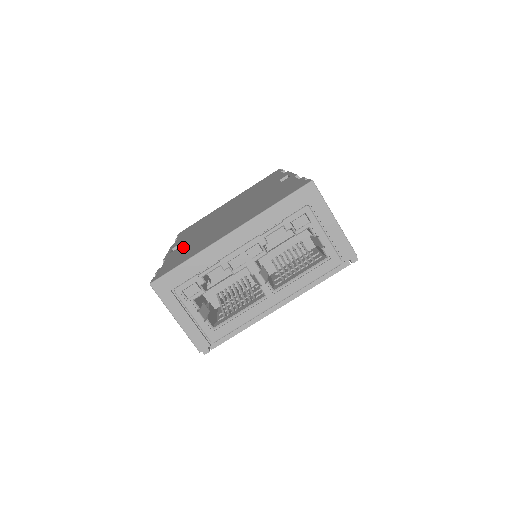
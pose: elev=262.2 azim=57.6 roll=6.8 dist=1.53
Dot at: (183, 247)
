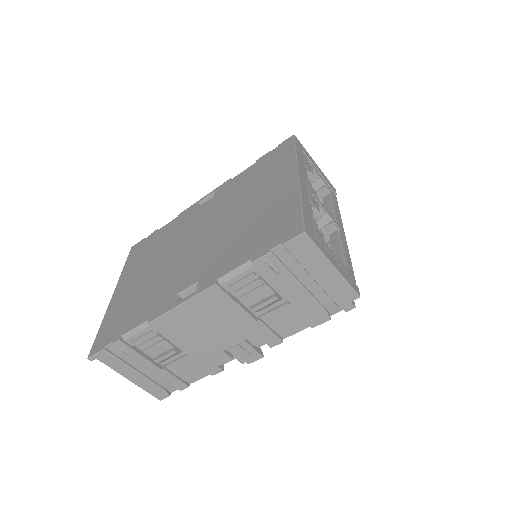
Dot at: (218, 261)
